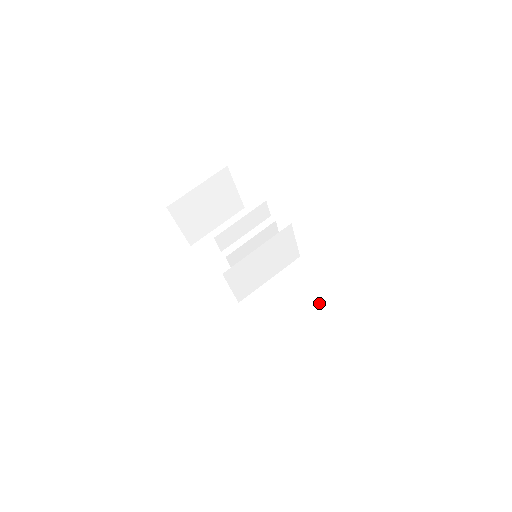
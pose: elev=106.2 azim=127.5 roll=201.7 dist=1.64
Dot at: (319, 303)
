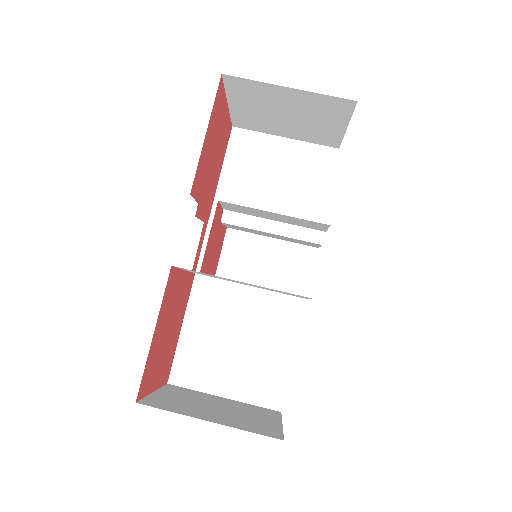
Dot at: (265, 364)
